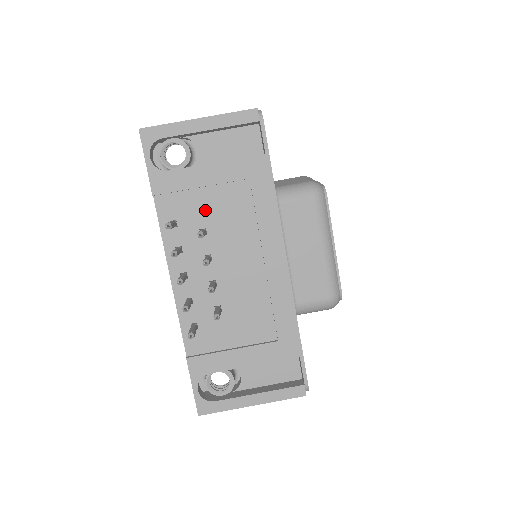
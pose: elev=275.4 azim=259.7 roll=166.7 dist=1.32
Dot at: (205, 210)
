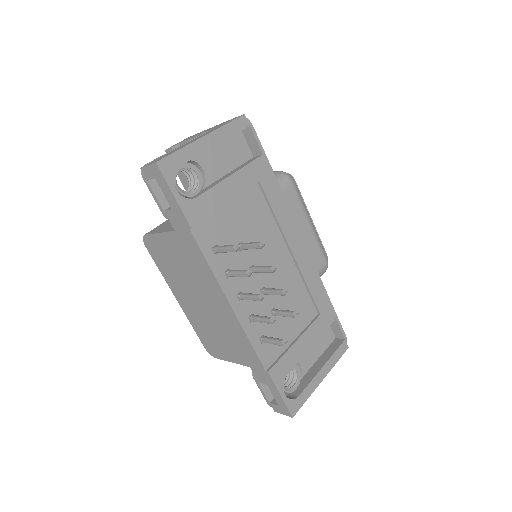
Dot at: (235, 225)
